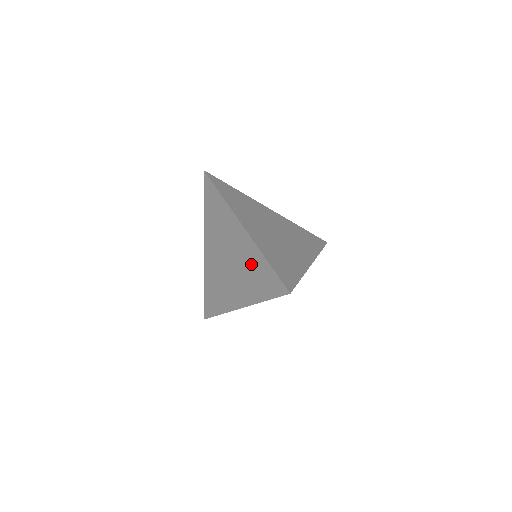
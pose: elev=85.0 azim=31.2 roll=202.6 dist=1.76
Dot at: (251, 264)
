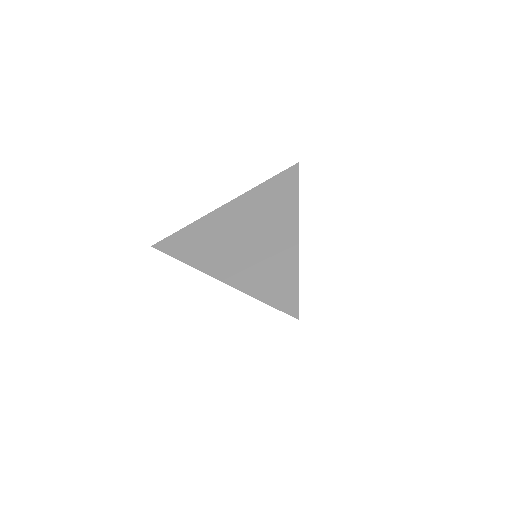
Dot at: occluded
